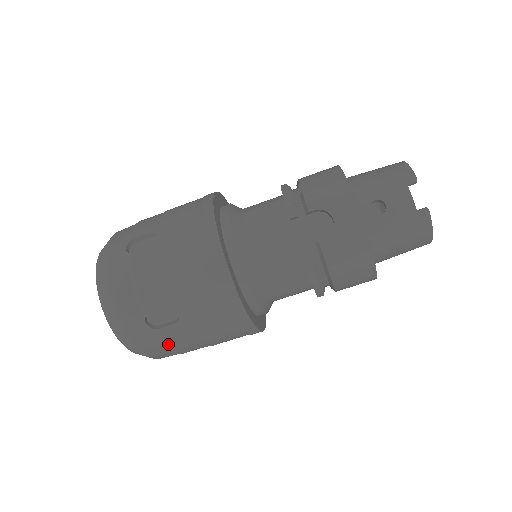
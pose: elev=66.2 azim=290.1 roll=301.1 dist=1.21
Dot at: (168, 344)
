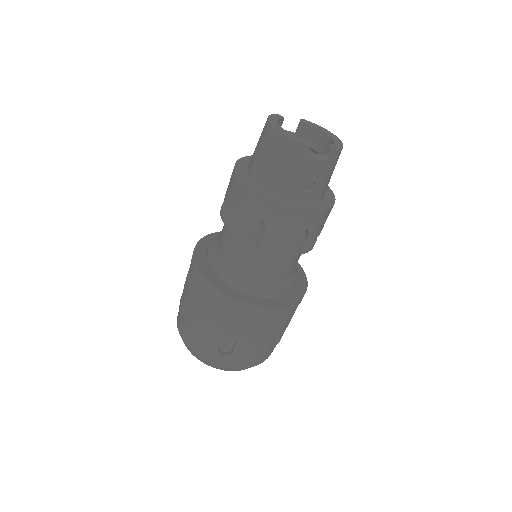
Dot at: occluded
